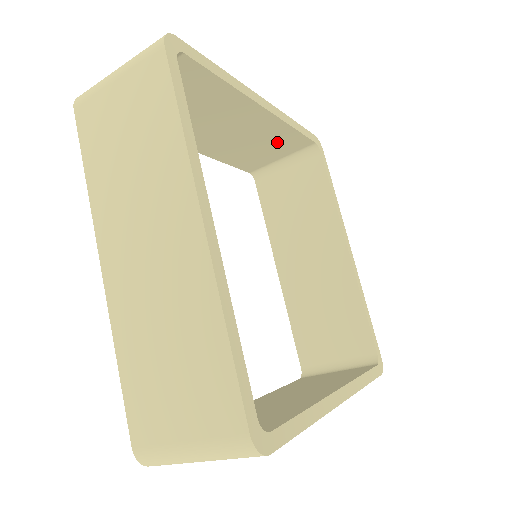
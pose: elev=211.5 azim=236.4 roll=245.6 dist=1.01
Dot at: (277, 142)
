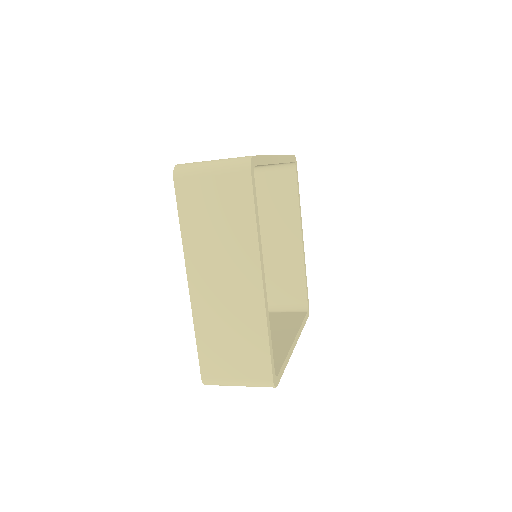
Dot at: occluded
